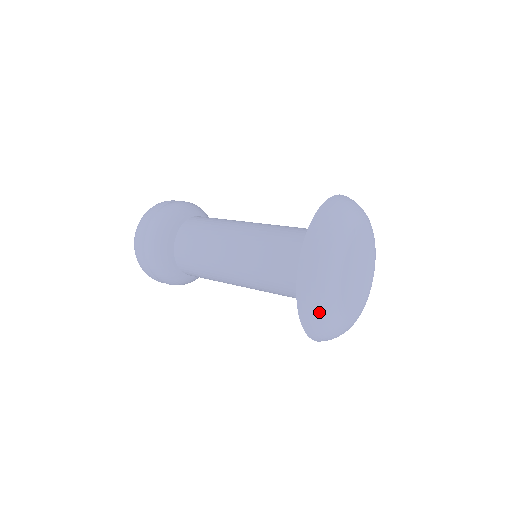
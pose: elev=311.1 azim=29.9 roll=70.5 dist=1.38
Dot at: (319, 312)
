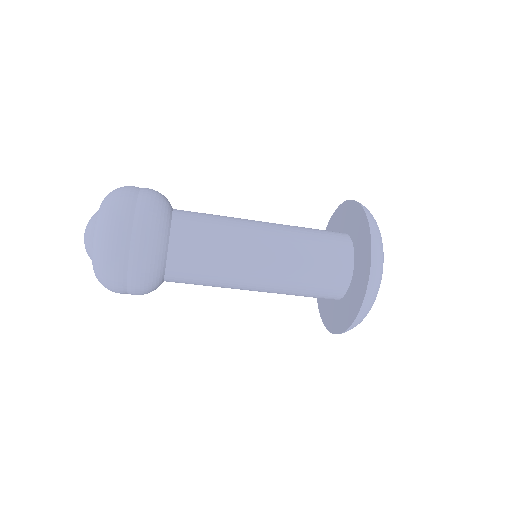
Dot at: occluded
